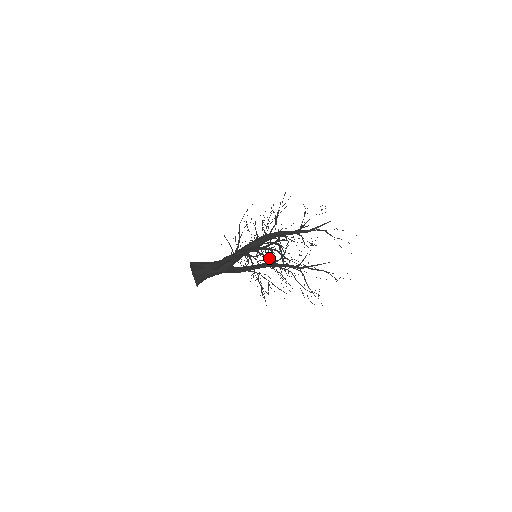
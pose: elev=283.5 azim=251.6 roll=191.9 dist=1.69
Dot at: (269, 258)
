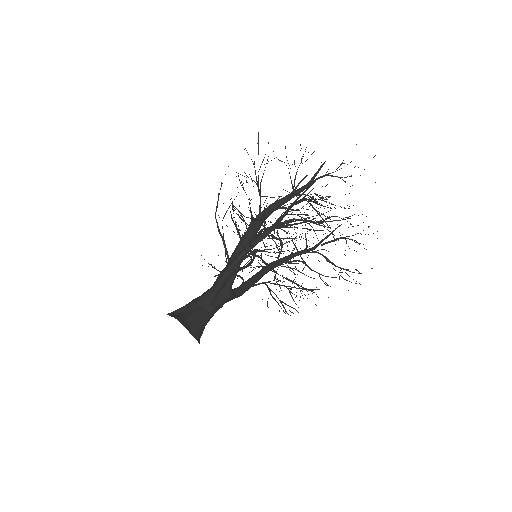
Dot at: (309, 220)
